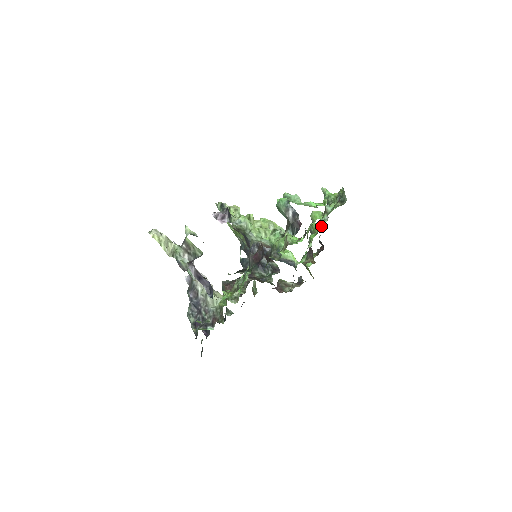
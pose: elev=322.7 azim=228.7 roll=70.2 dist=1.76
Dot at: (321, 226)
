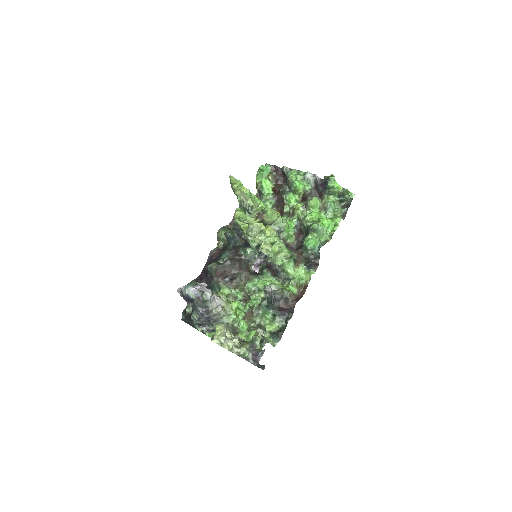
Dot at: (304, 192)
